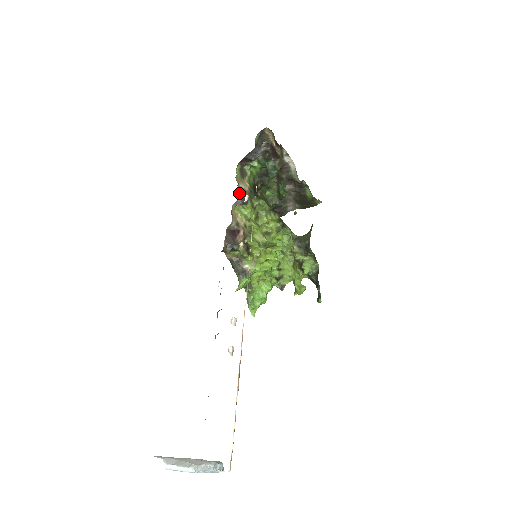
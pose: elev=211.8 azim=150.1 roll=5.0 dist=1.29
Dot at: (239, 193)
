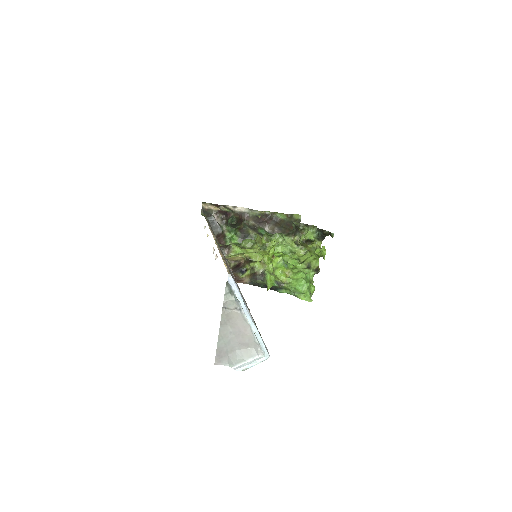
Dot at: (222, 247)
